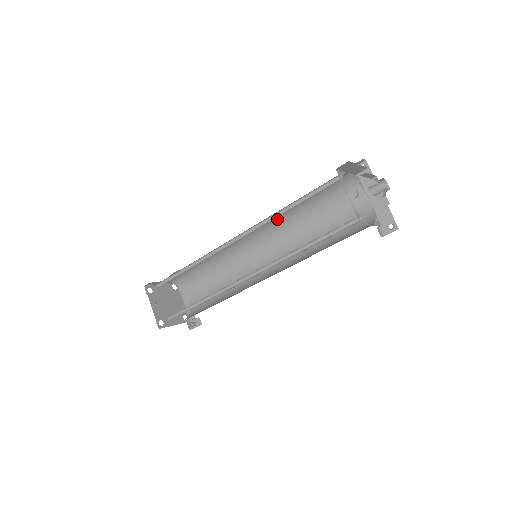
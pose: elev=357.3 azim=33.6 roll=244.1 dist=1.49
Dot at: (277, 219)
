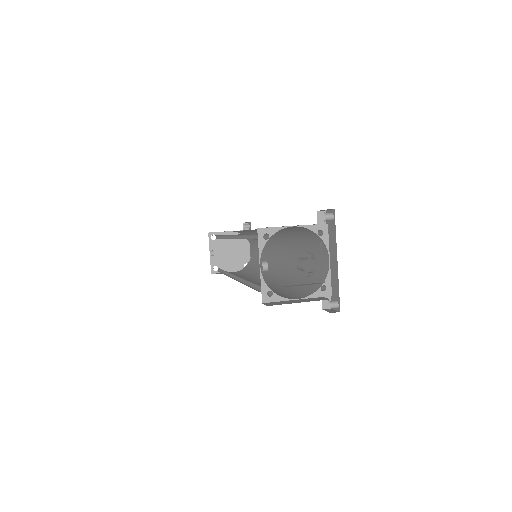
Dot at: occluded
